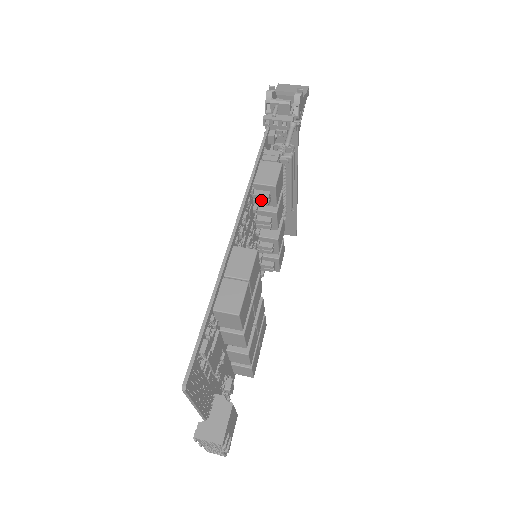
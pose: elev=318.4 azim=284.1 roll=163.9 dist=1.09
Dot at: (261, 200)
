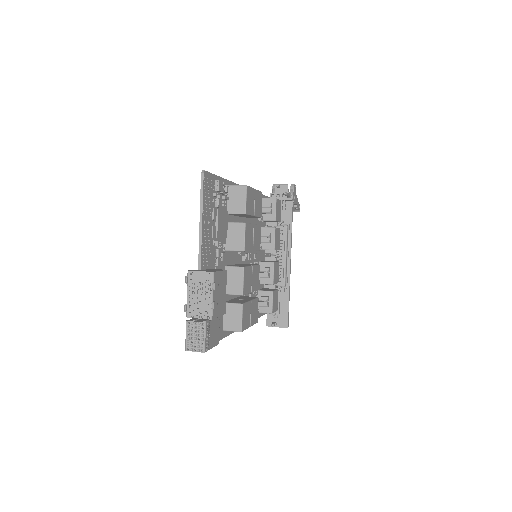
Dot at: (265, 208)
